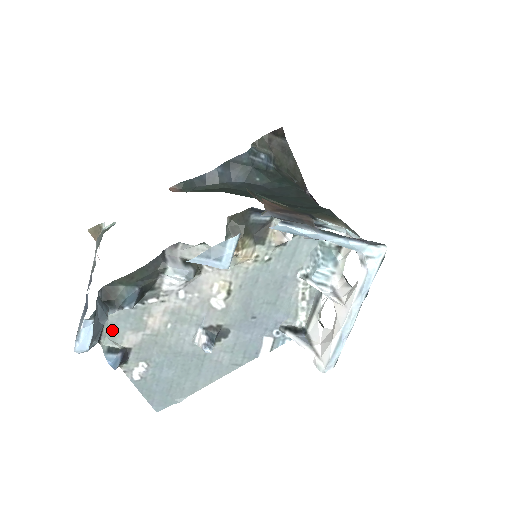
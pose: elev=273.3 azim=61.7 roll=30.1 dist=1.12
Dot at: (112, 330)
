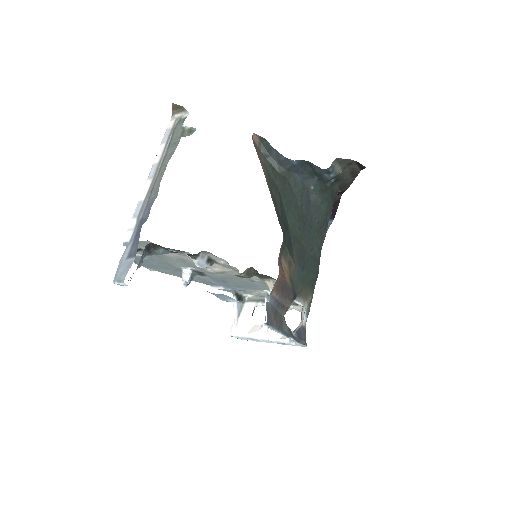
Dot at: (140, 242)
